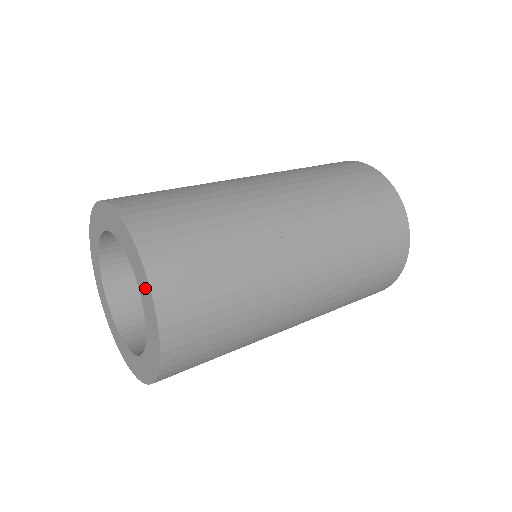
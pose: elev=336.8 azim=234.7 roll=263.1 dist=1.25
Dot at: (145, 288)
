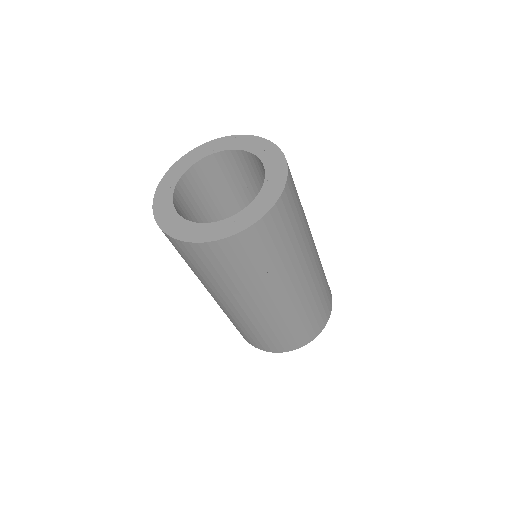
Dot at: (275, 187)
